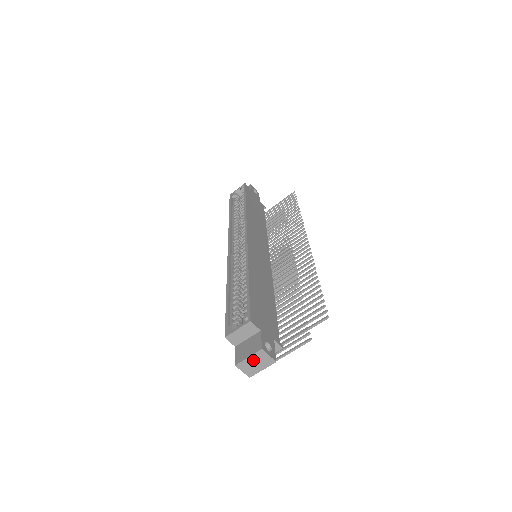
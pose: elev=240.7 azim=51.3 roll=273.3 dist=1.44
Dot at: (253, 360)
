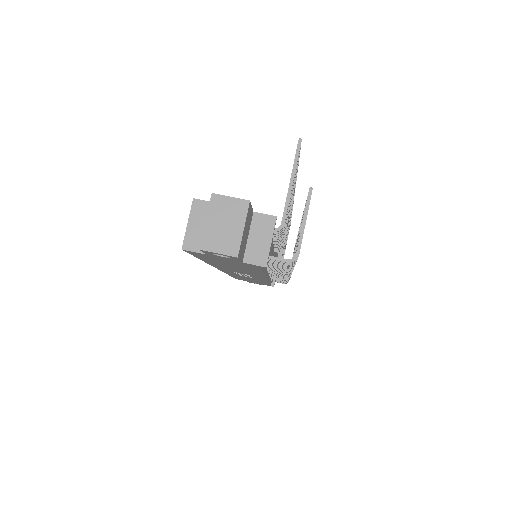
Dot at: (216, 221)
